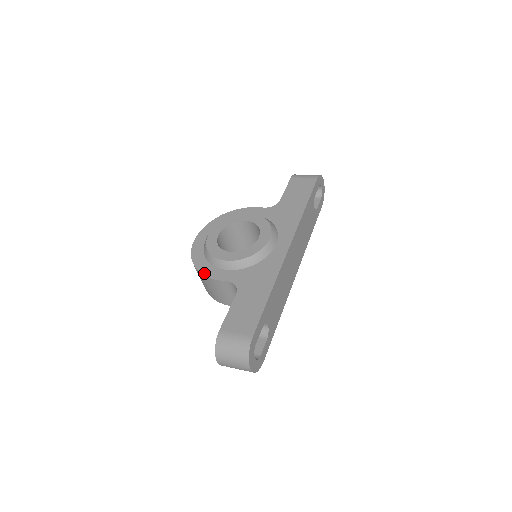
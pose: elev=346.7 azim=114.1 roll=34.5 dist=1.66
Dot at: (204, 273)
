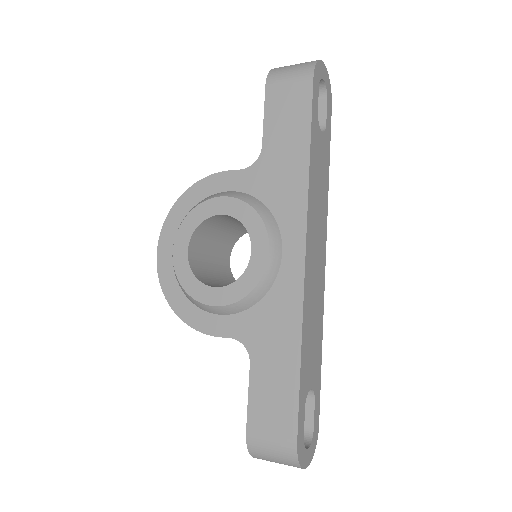
Dot at: (191, 325)
